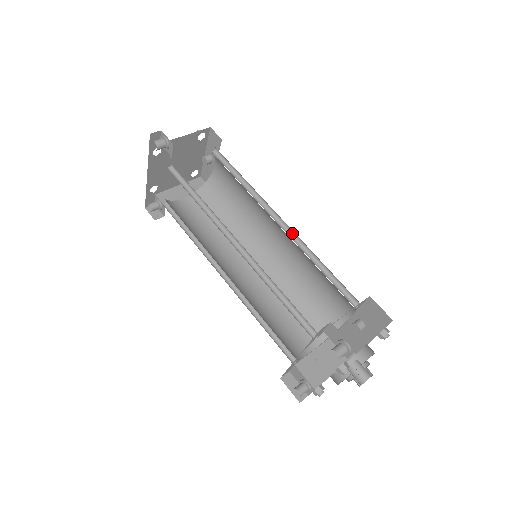
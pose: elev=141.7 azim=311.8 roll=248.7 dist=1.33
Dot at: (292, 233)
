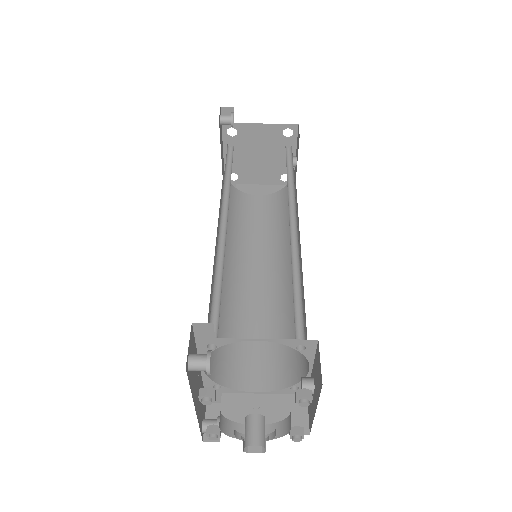
Dot at: (298, 241)
